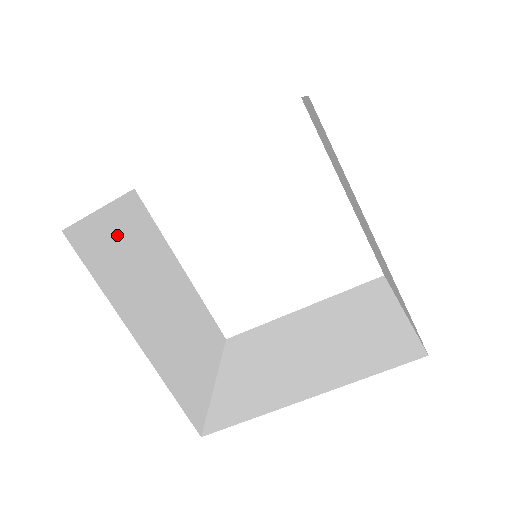
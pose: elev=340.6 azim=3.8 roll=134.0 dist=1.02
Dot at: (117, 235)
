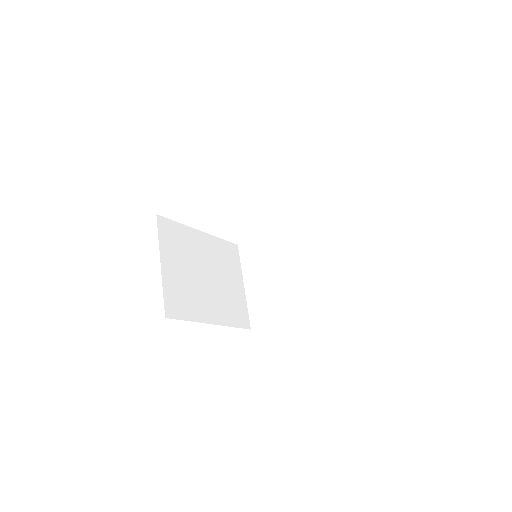
Dot at: (175, 274)
